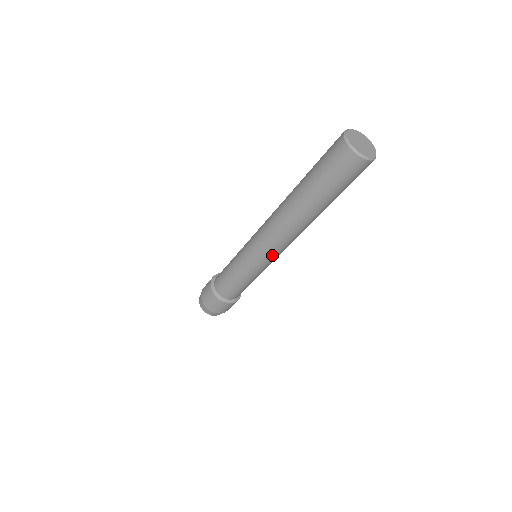
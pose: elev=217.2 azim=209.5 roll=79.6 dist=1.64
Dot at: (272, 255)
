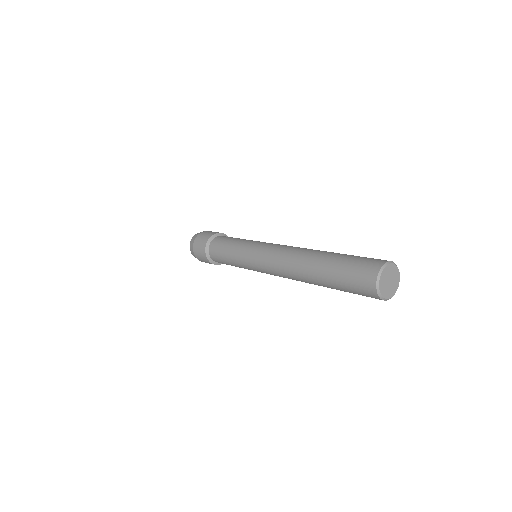
Dot at: (266, 272)
